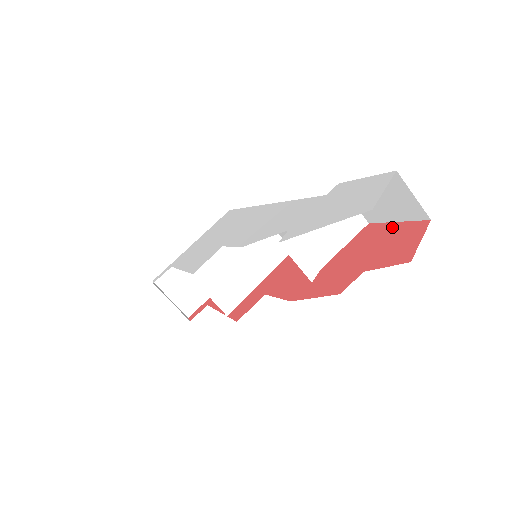
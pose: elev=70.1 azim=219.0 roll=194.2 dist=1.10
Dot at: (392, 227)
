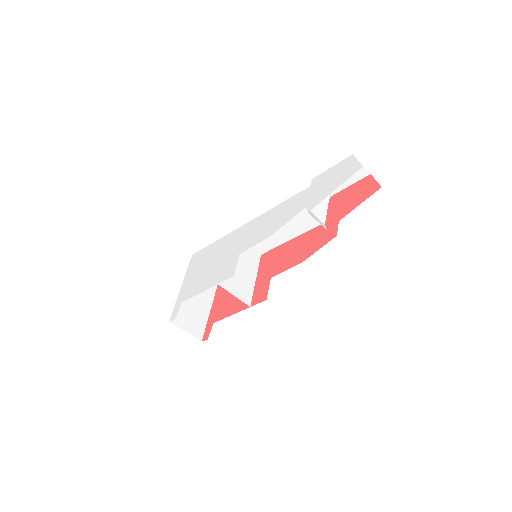
Dot at: (350, 188)
